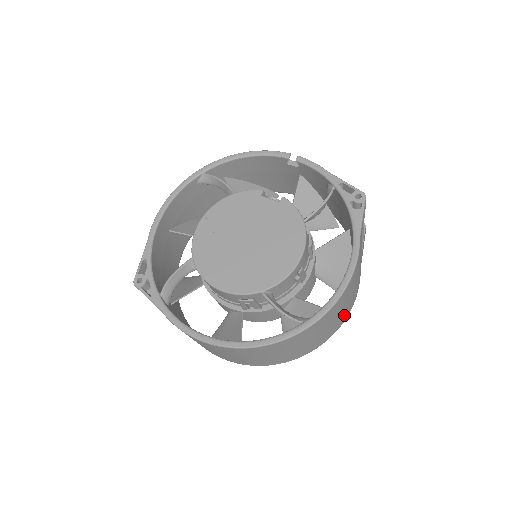
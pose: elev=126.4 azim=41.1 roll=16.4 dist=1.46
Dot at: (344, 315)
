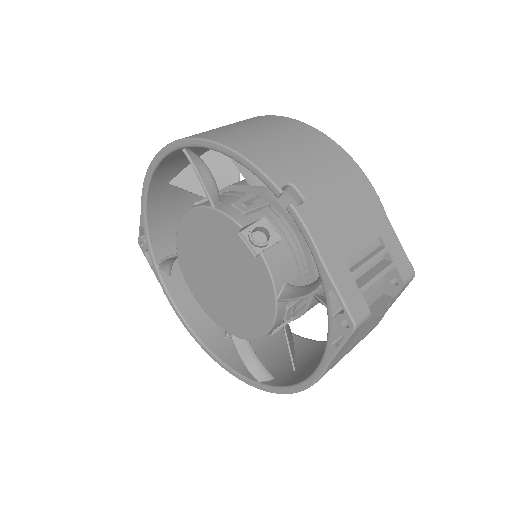
Dot at: occluded
